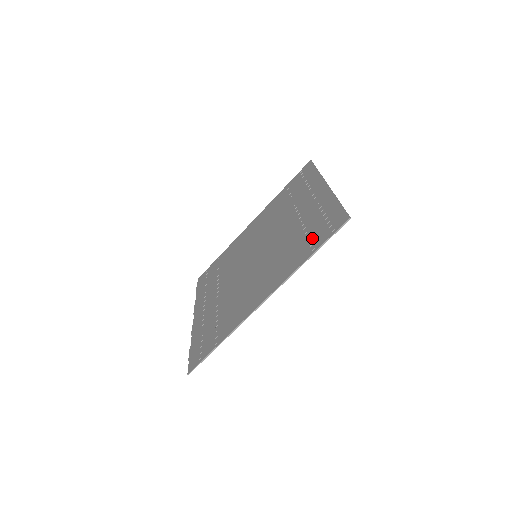
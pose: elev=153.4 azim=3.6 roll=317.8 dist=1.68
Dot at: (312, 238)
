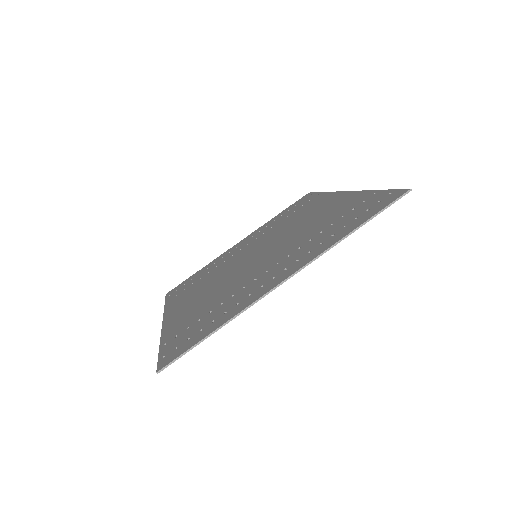
Dot at: (186, 330)
